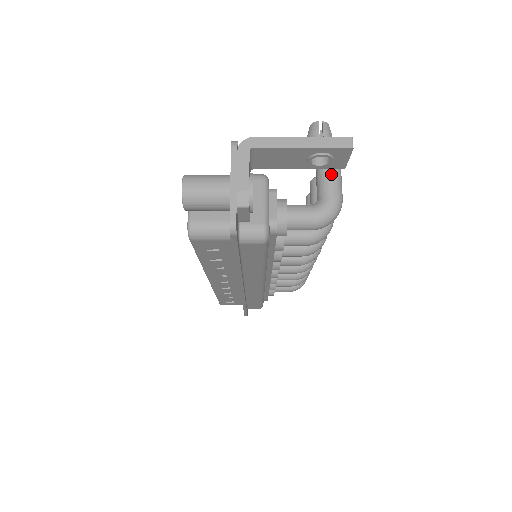
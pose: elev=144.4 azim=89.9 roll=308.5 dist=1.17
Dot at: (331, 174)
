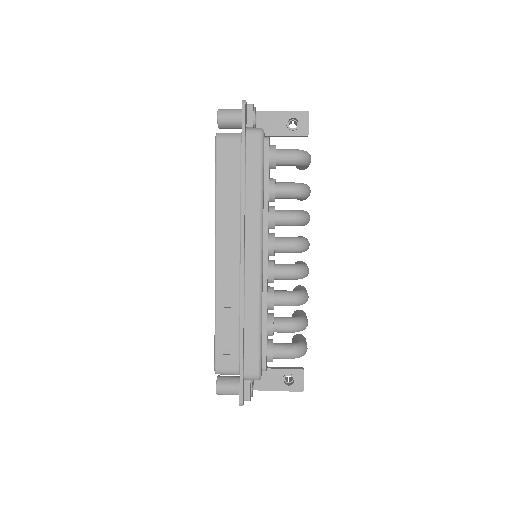
Dot at: occluded
